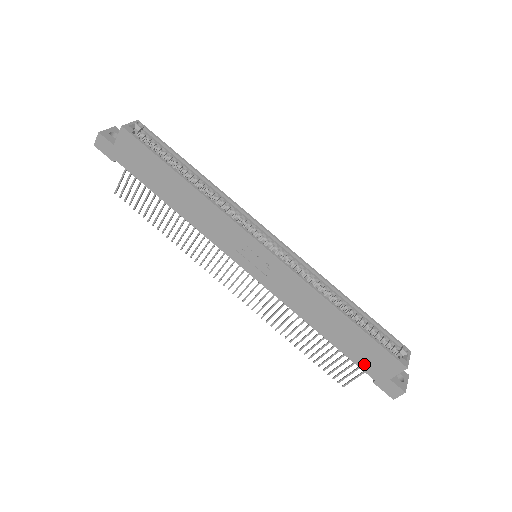
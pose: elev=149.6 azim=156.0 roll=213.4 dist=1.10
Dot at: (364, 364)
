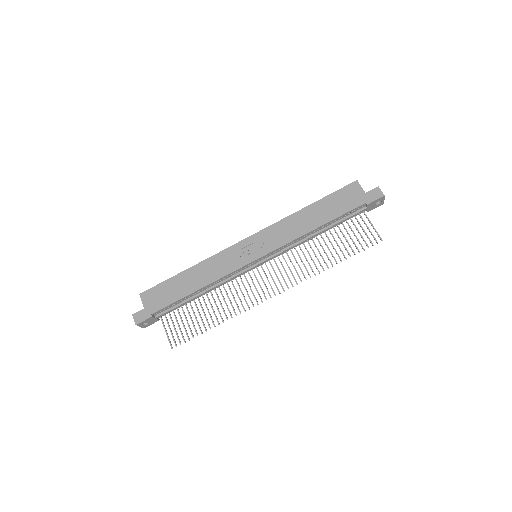
Dot at: (350, 206)
